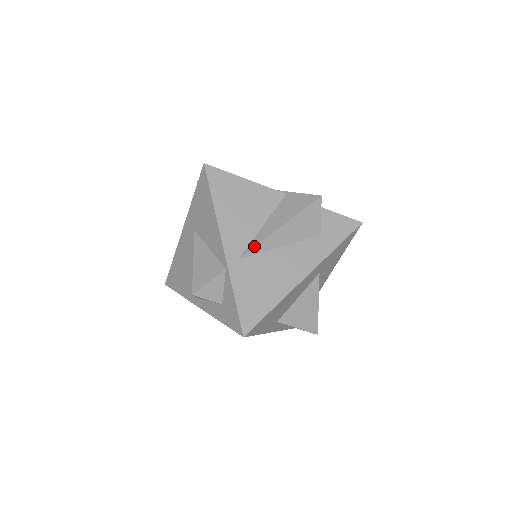
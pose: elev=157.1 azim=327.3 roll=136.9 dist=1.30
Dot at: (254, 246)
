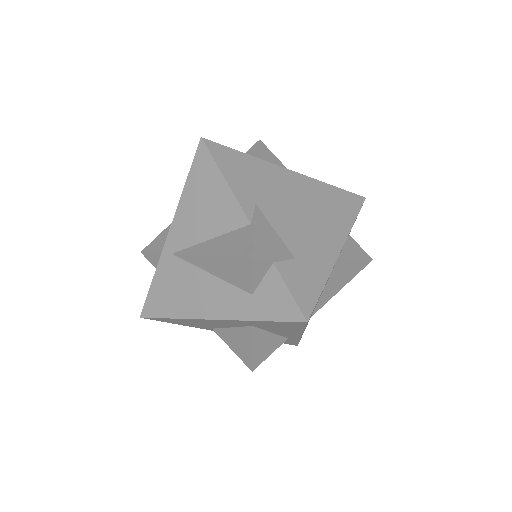
Dot at: (185, 253)
